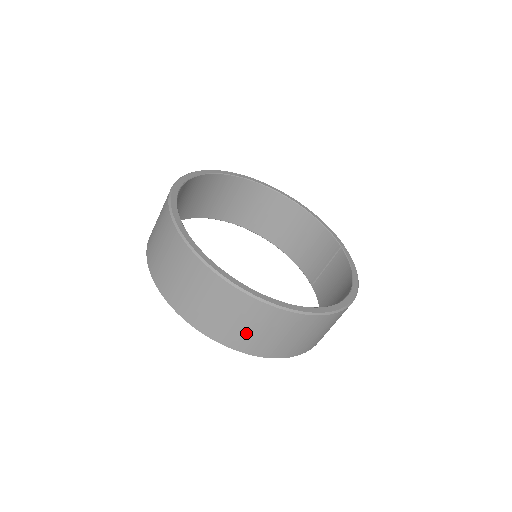
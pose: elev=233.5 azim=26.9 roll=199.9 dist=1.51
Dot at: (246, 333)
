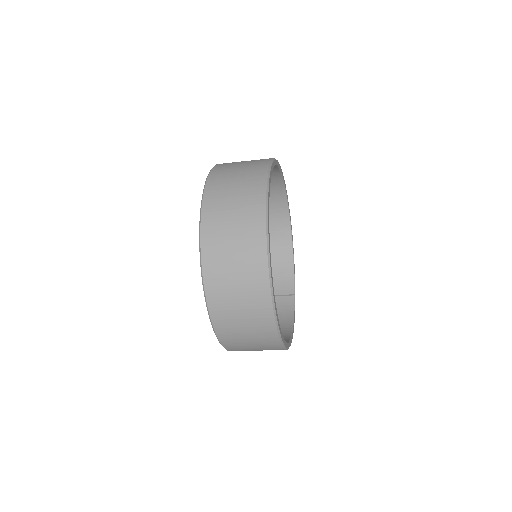
Dot at: (235, 318)
